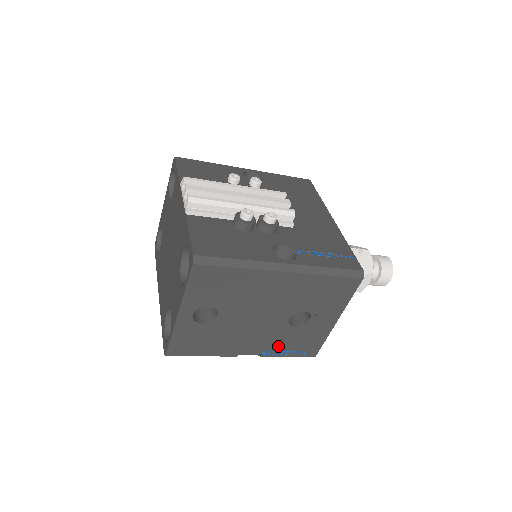
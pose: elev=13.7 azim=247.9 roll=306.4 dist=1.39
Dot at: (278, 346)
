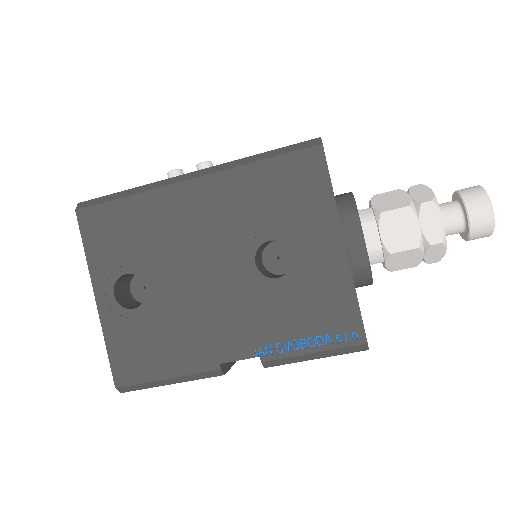
Dot at: (276, 330)
